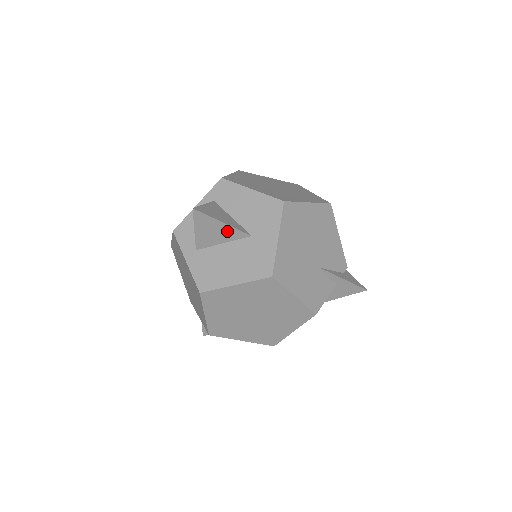
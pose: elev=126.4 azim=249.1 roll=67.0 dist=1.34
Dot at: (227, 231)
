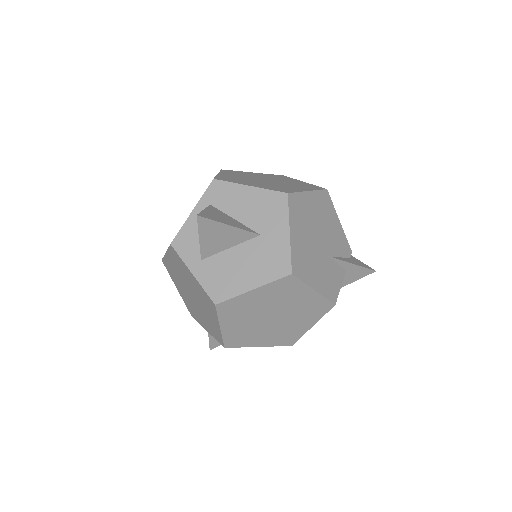
Dot at: (234, 234)
